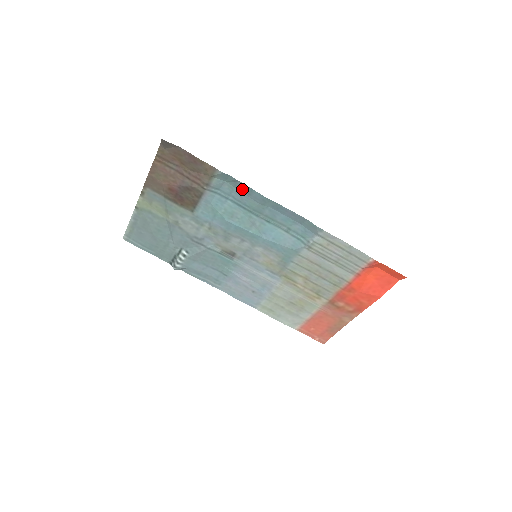
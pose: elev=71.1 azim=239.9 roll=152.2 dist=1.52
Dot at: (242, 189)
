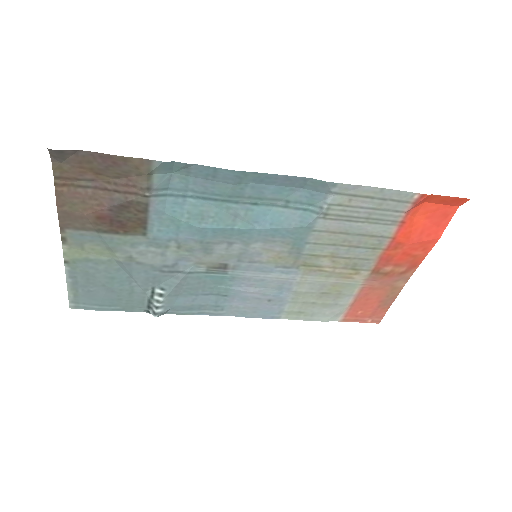
Dot at: (200, 174)
